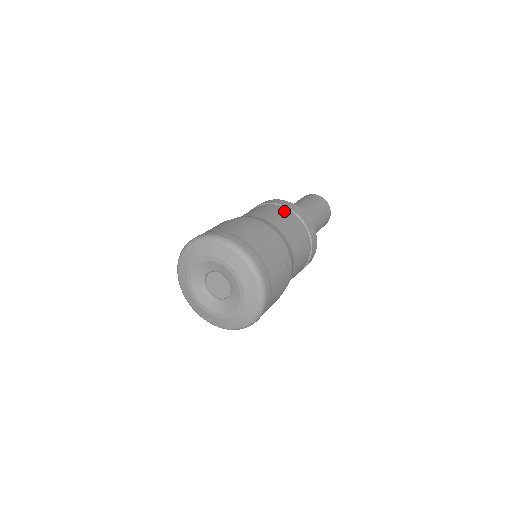
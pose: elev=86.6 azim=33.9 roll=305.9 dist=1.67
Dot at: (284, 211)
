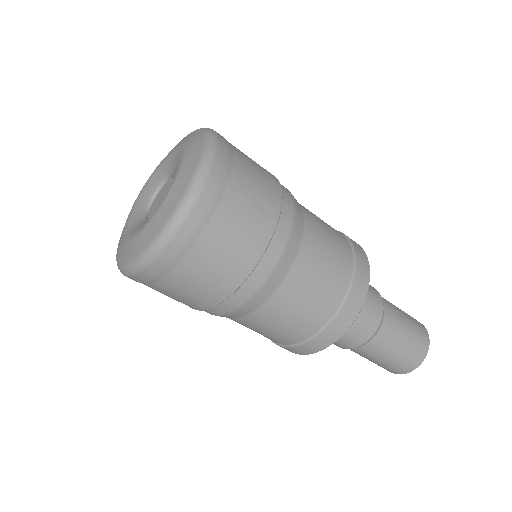
Dot at: occluded
